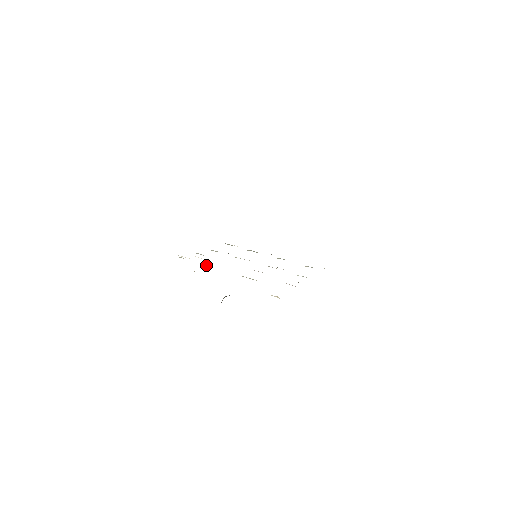
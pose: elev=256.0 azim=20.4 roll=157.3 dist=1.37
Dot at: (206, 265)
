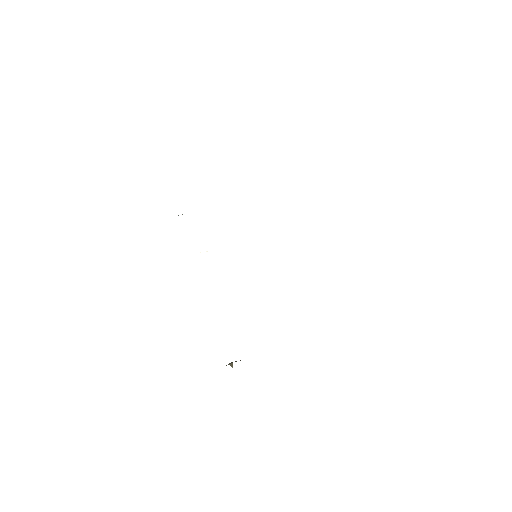
Dot at: occluded
